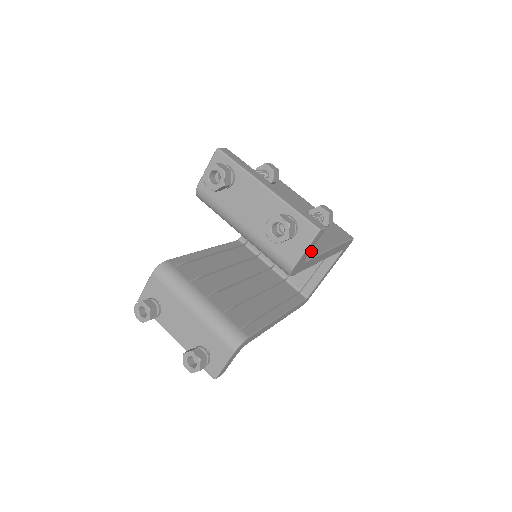
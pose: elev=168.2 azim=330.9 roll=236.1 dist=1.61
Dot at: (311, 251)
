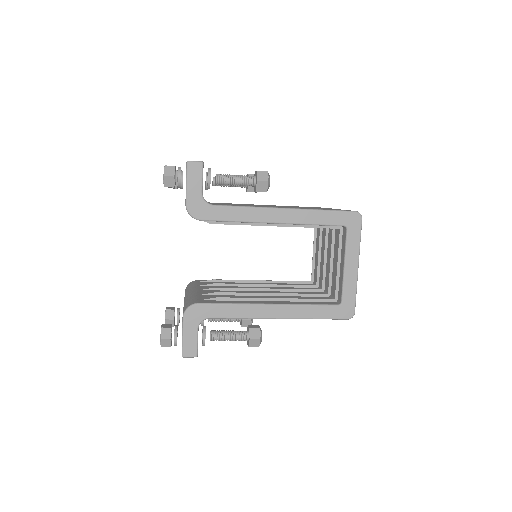
Dot at: occluded
